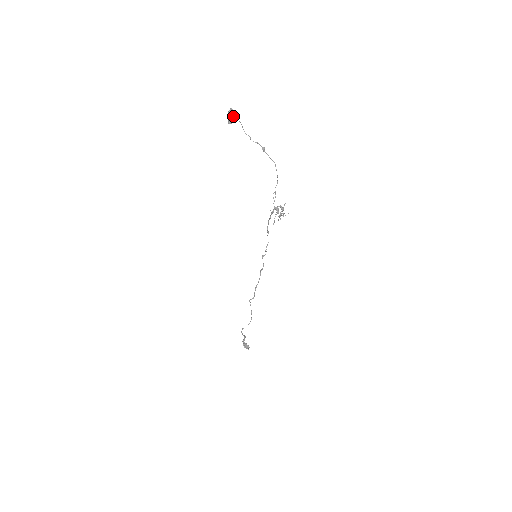
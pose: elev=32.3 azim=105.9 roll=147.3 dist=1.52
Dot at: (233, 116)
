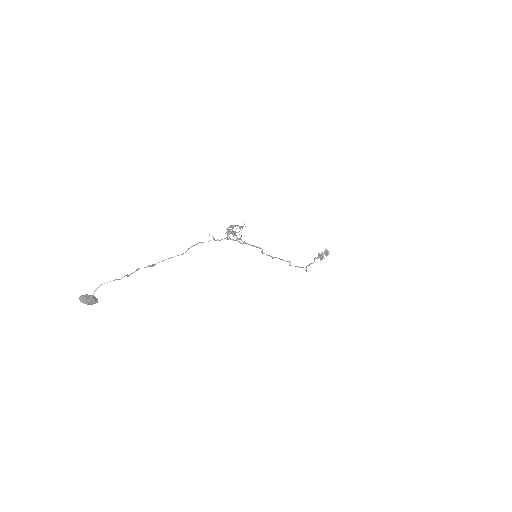
Dot at: (90, 302)
